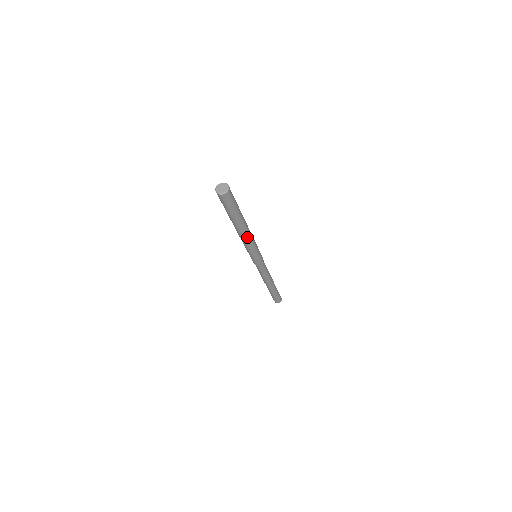
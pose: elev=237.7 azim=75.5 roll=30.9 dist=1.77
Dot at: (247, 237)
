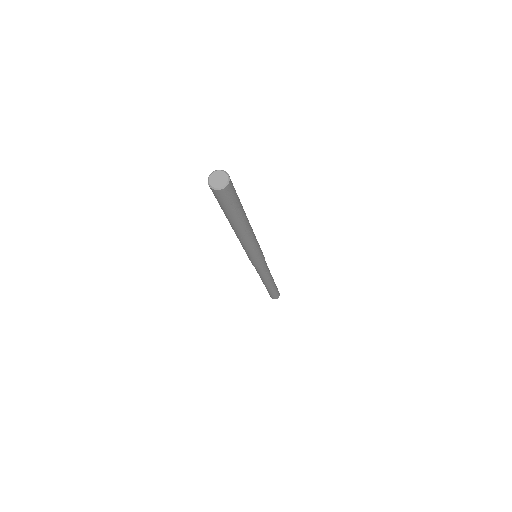
Dot at: (248, 239)
